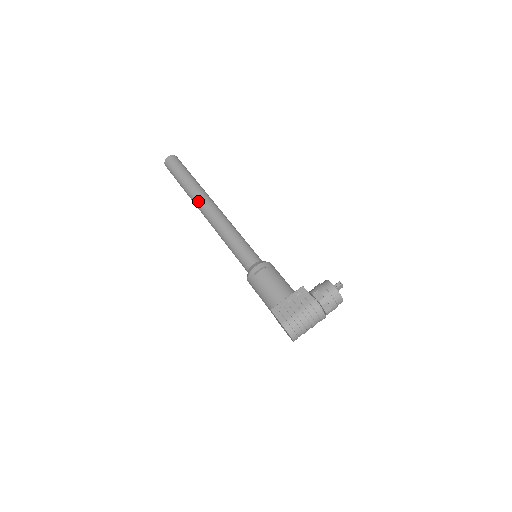
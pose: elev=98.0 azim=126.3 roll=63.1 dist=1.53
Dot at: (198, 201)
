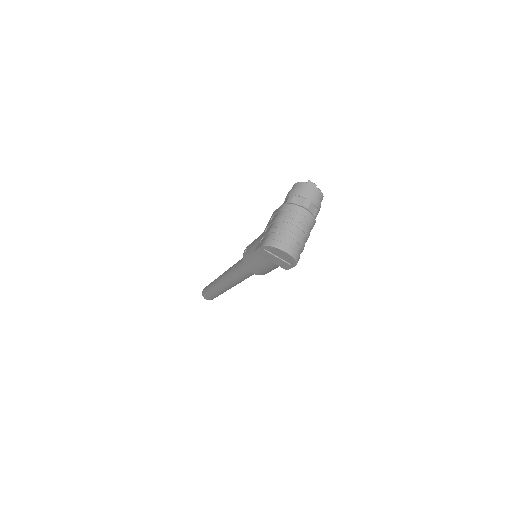
Dot at: (217, 282)
